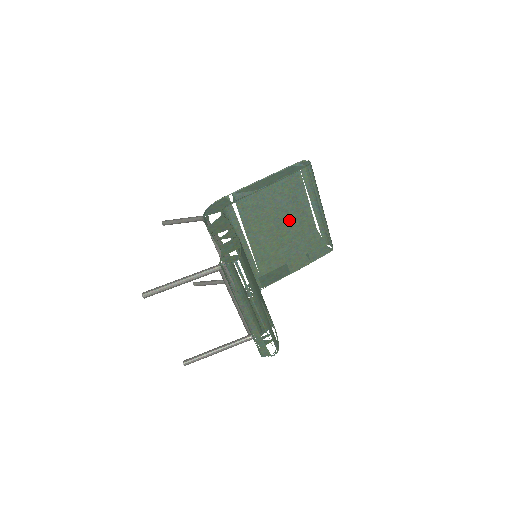
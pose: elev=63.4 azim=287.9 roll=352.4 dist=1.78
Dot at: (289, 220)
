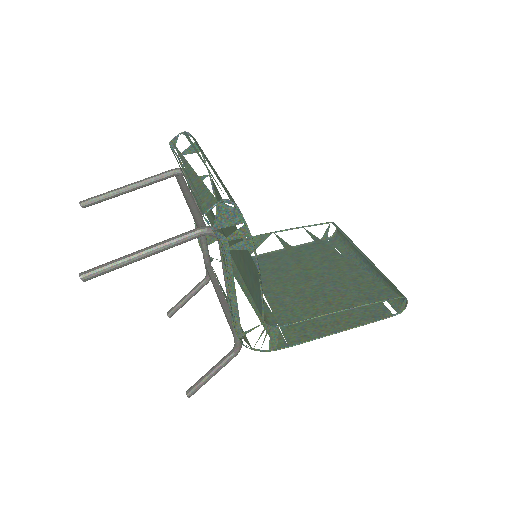
Dot at: occluded
